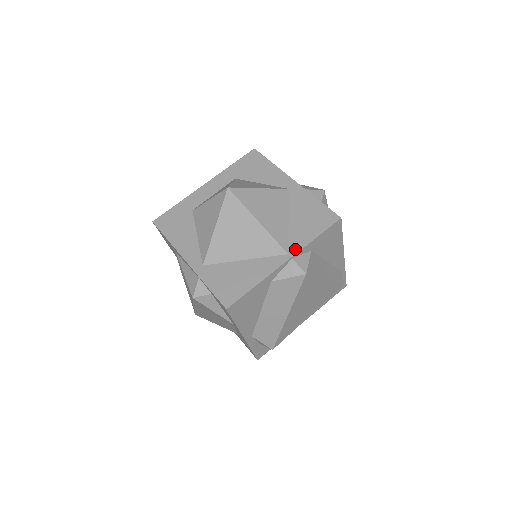
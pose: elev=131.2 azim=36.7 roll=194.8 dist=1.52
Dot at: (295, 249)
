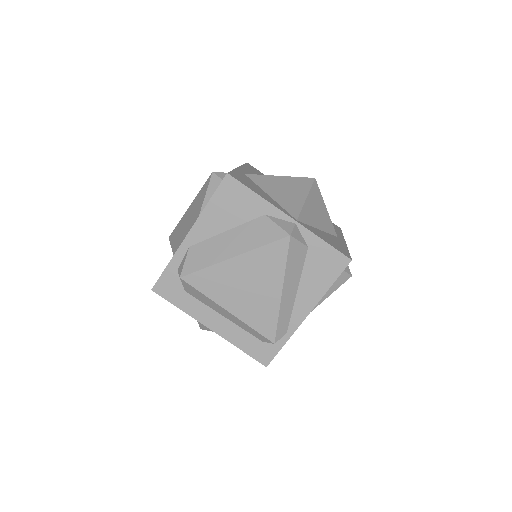
Dot at: (304, 225)
